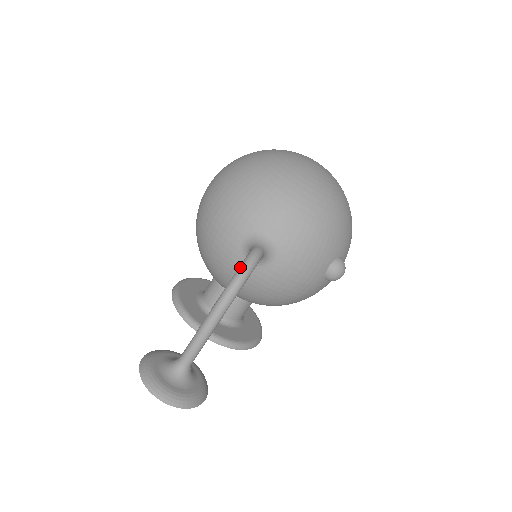
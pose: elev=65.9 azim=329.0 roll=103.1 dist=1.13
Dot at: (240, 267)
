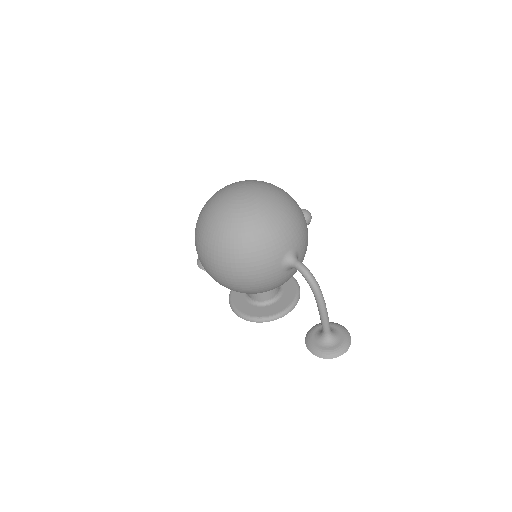
Dot at: (308, 280)
